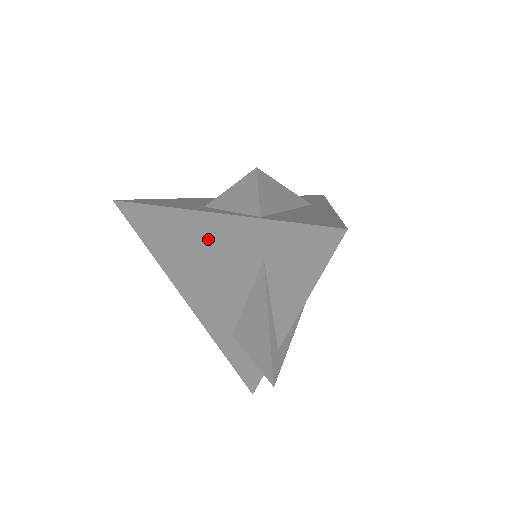
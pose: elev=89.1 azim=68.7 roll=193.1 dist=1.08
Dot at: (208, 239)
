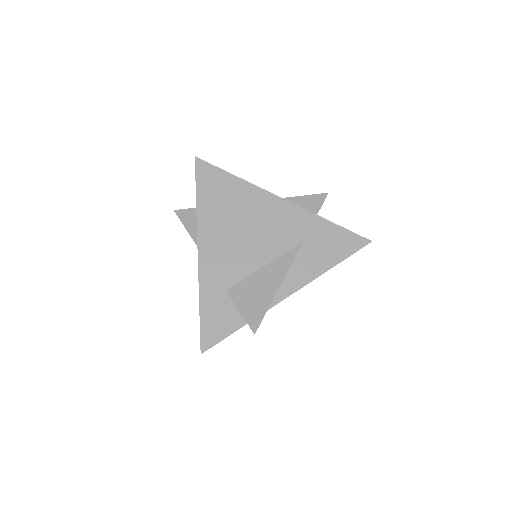
Dot at: (266, 213)
